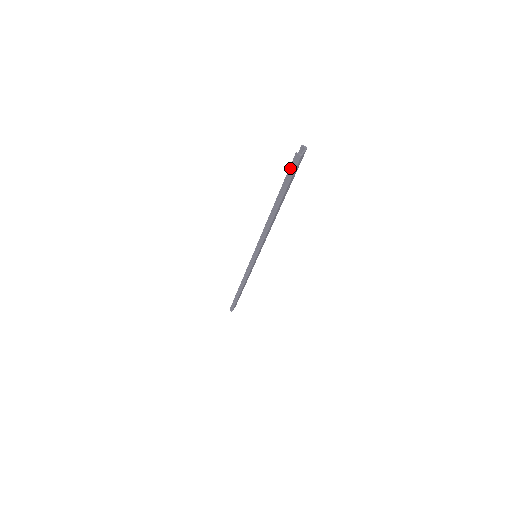
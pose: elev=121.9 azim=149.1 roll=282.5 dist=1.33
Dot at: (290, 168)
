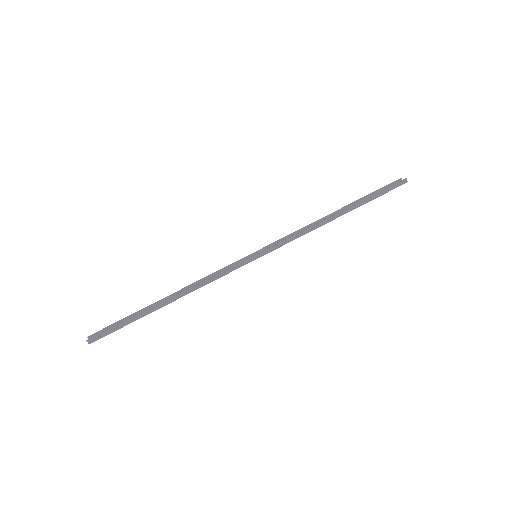
Dot at: (392, 186)
